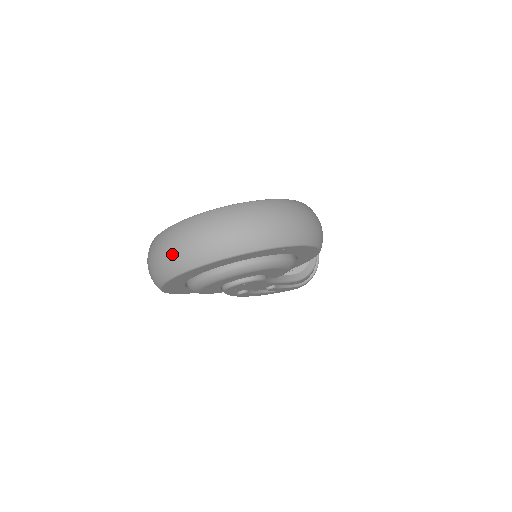
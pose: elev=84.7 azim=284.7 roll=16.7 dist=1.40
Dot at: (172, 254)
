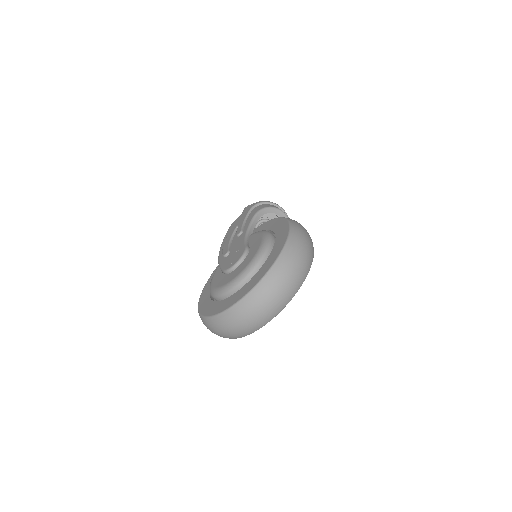
Dot at: (239, 330)
